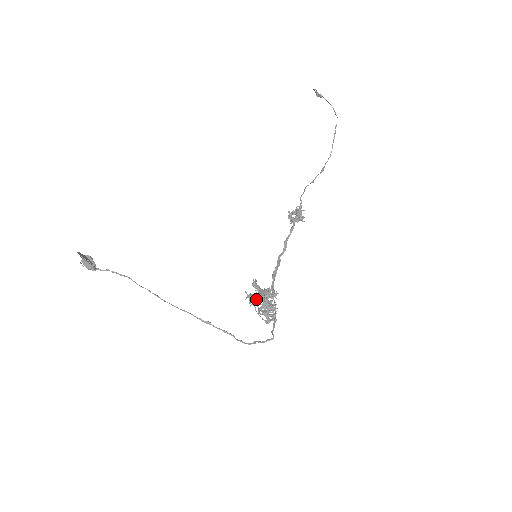
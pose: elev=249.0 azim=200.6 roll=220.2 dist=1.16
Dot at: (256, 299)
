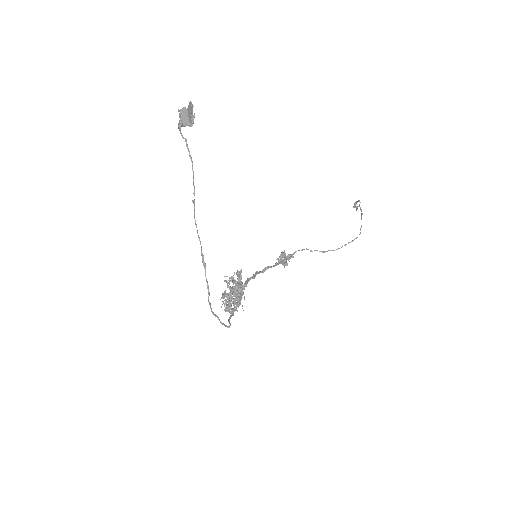
Dot at: (238, 286)
